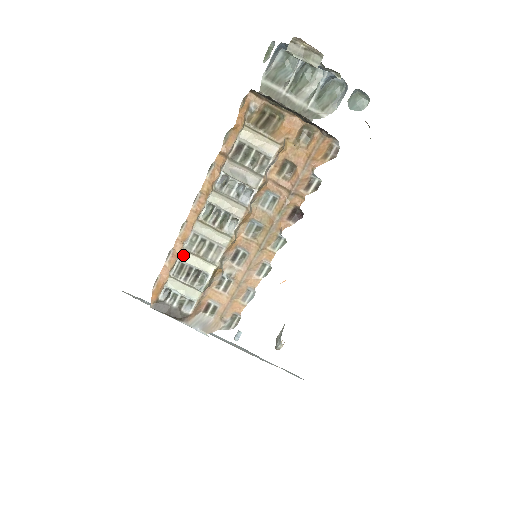
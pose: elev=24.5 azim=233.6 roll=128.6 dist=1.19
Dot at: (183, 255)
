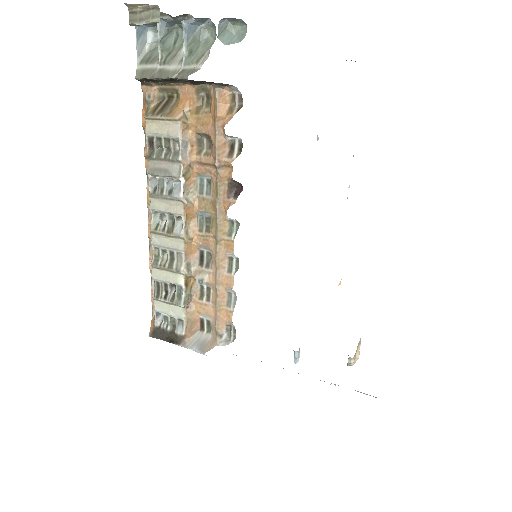
Dot at: (154, 273)
